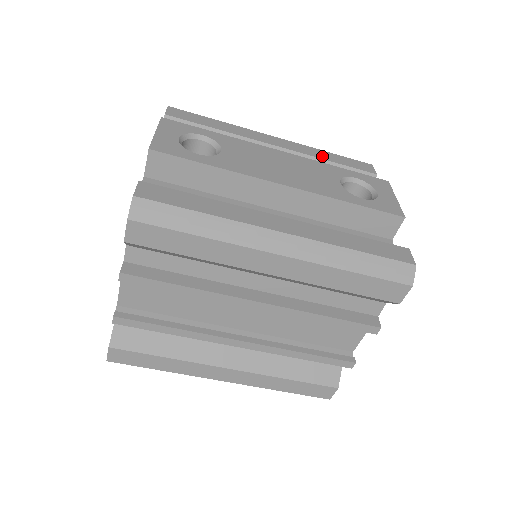
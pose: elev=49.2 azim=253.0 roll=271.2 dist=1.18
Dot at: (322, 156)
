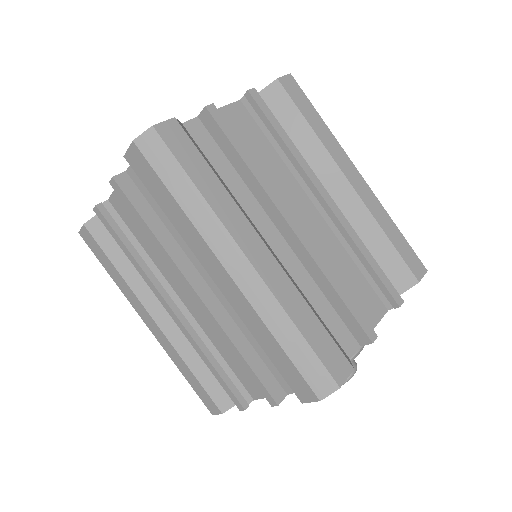
Dot at: occluded
